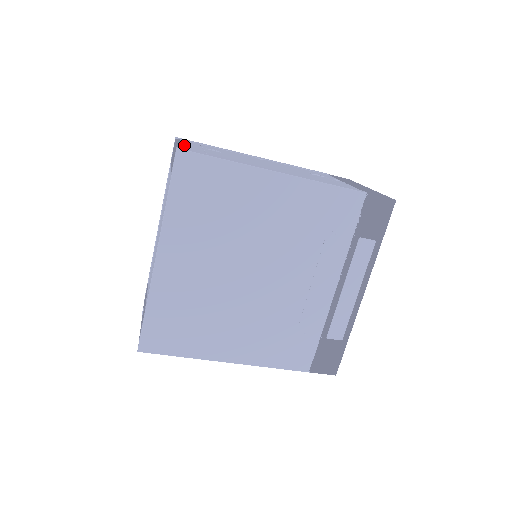
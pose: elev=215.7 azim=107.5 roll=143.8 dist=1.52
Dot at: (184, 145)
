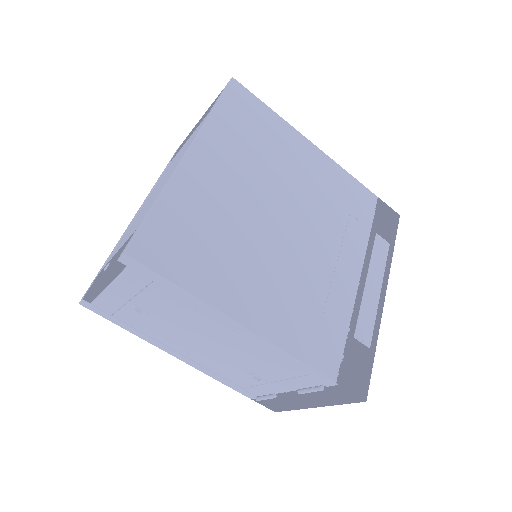
Dot at: occluded
